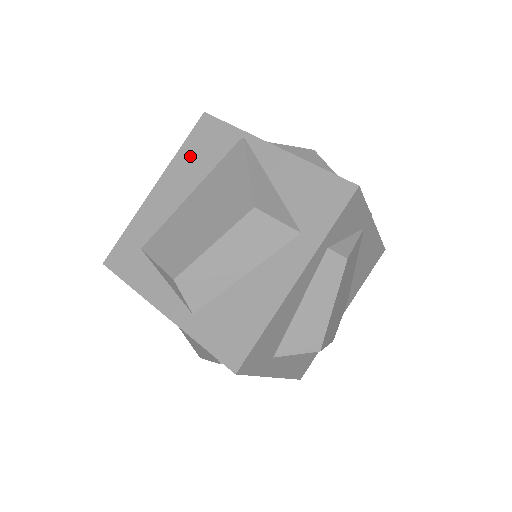
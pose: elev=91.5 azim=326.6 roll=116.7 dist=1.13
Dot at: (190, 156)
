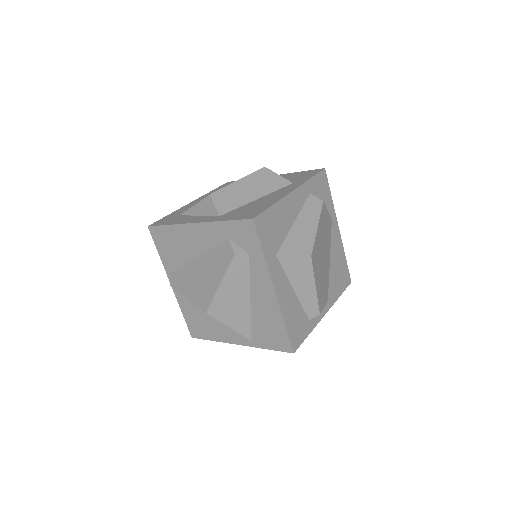
Dot at: occluded
